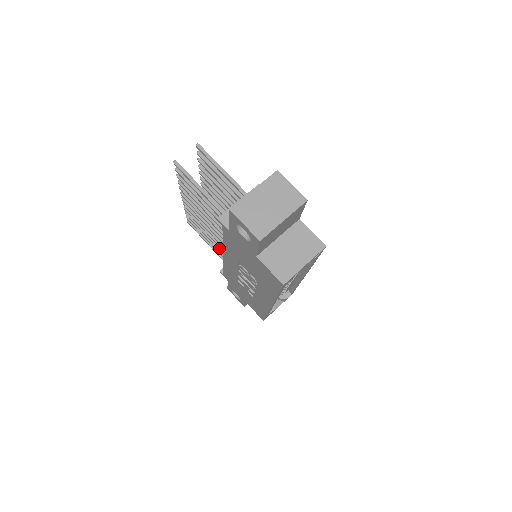
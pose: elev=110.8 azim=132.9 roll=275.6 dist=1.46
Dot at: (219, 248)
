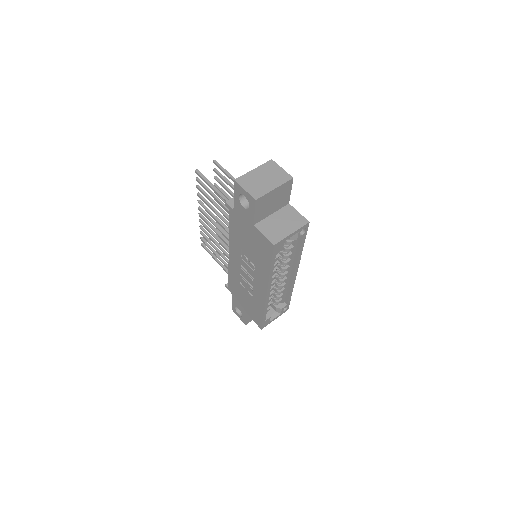
Dot at: (226, 259)
